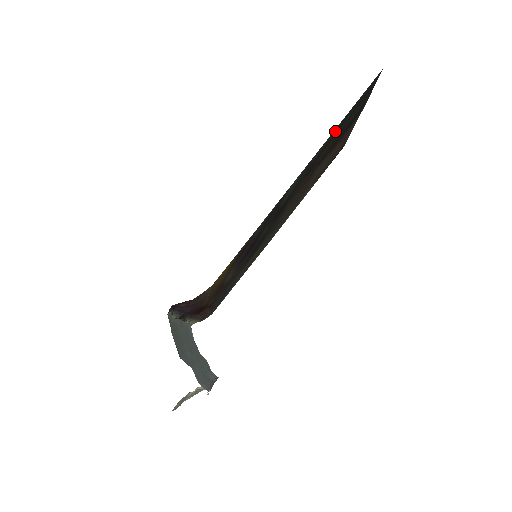
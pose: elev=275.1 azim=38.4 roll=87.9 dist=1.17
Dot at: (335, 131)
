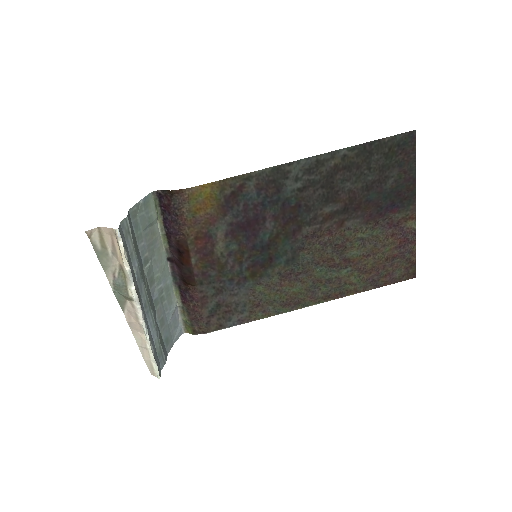
Dot at: (354, 156)
